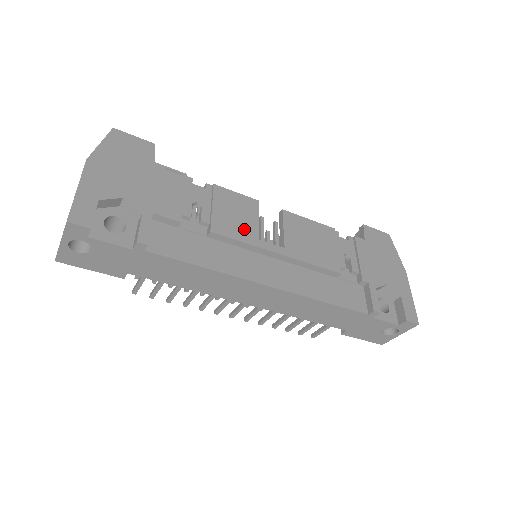
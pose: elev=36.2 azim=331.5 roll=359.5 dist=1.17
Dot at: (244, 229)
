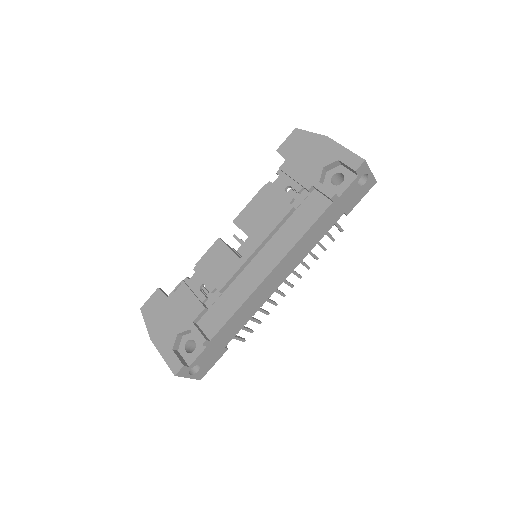
Dot at: (229, 265)
